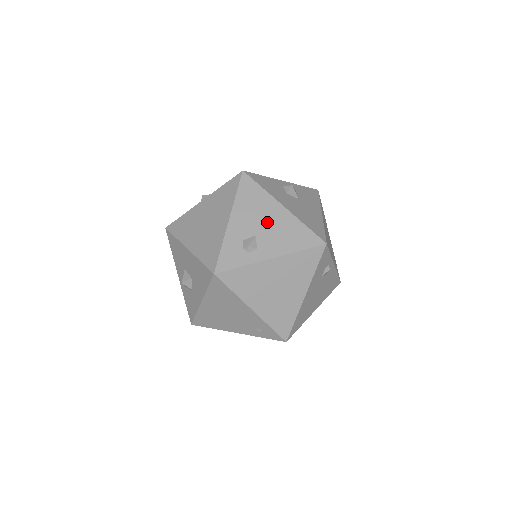
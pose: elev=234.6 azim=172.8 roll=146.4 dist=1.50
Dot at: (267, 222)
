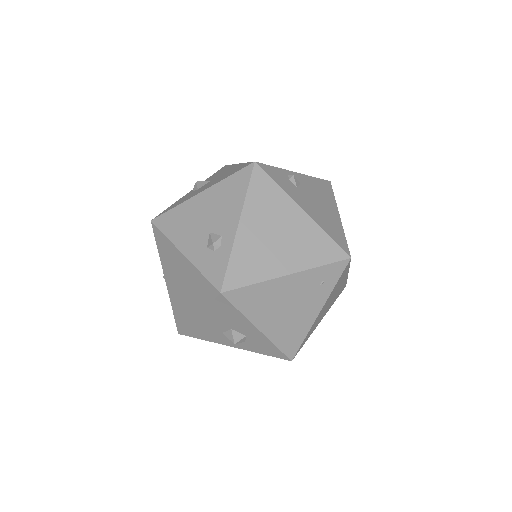
Dot at: (204, 215)
